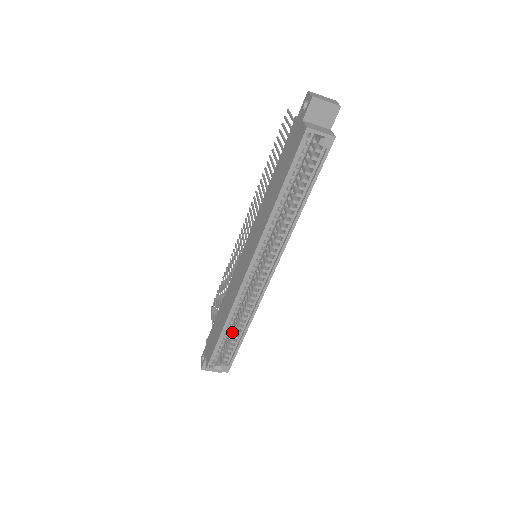
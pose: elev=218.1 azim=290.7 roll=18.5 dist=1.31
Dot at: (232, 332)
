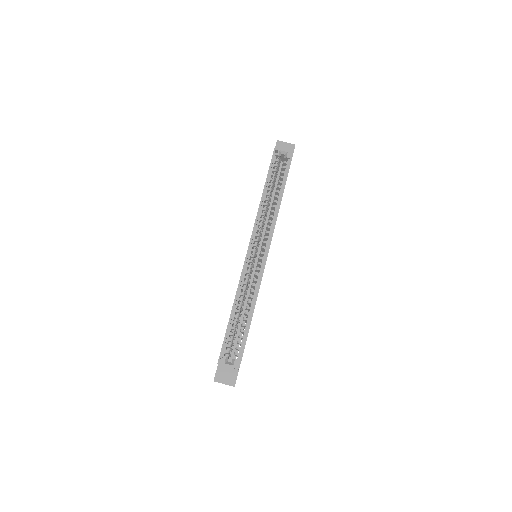
Dot at: occluded
